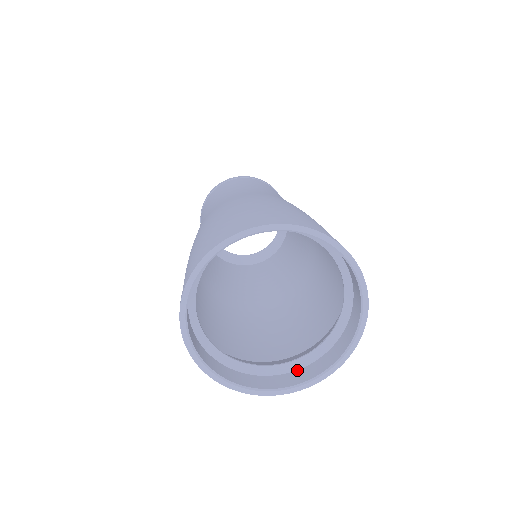
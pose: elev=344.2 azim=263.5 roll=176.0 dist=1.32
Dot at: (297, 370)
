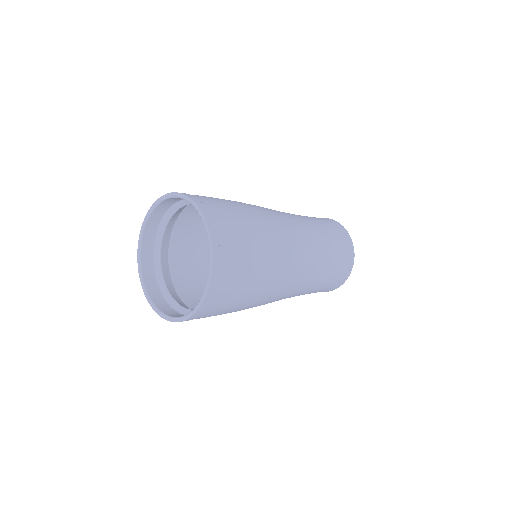
Dot at: occluded
